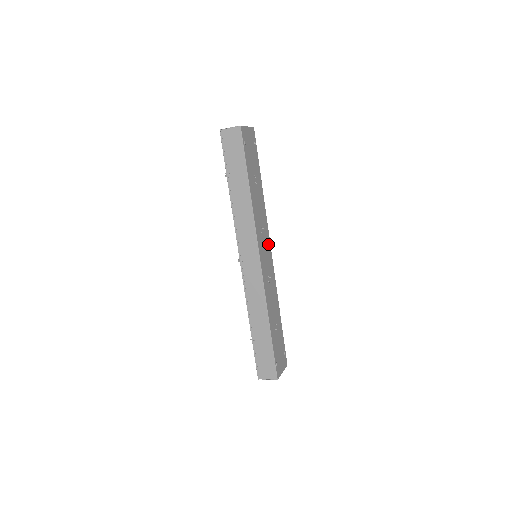
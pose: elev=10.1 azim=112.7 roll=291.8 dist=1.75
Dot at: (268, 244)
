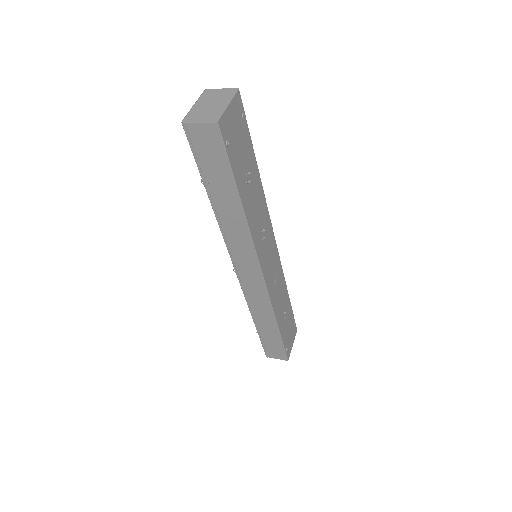
Dot at: (271, 238)
